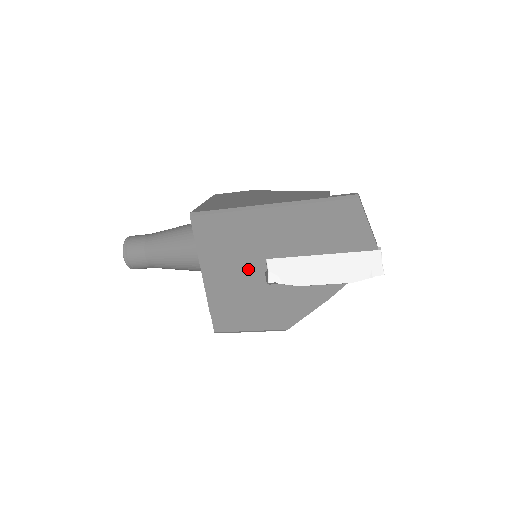
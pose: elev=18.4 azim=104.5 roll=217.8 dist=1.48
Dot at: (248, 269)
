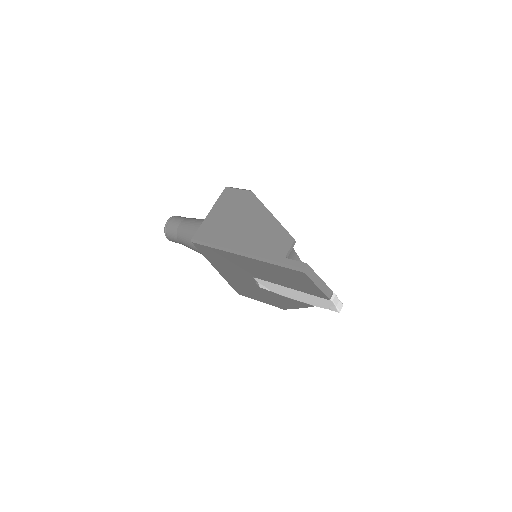
Dot at: (243, 277)
